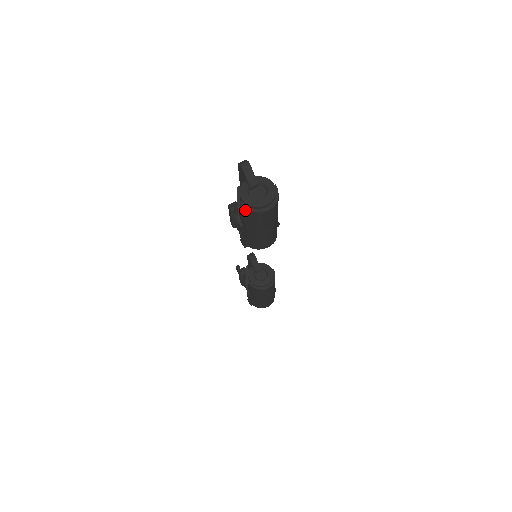
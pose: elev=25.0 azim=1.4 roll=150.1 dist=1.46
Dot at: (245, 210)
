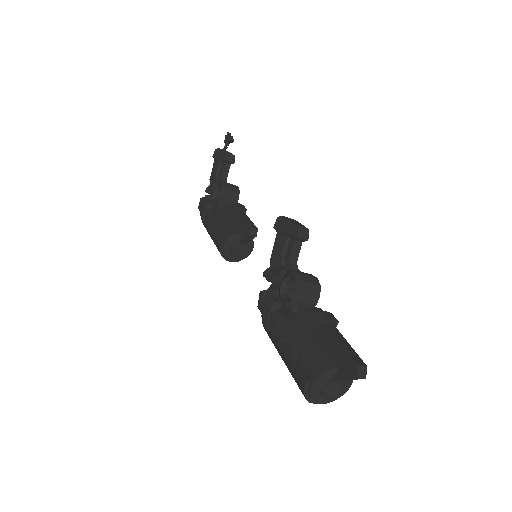
Dot at: (302, 384)
